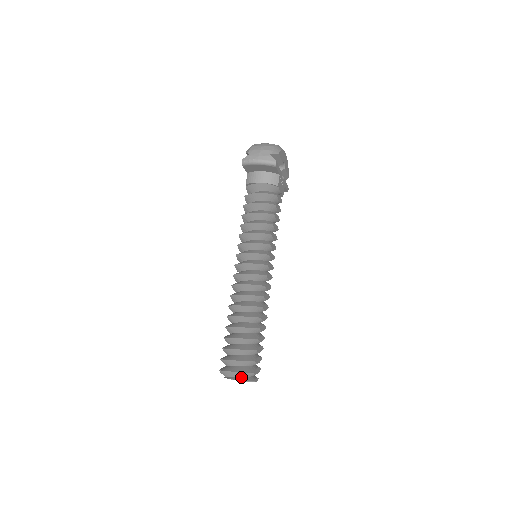
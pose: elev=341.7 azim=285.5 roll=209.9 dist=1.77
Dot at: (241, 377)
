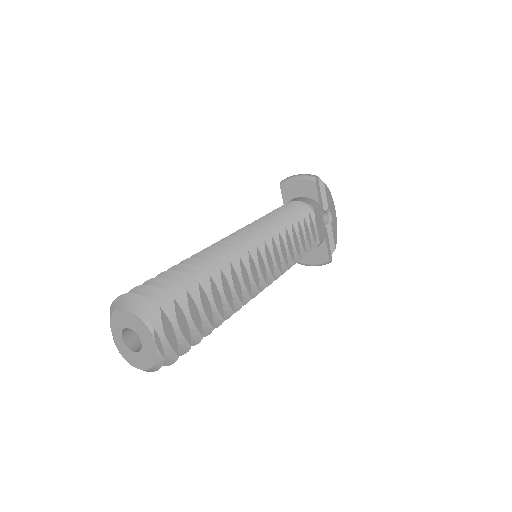
Dot at: (136, 314)
